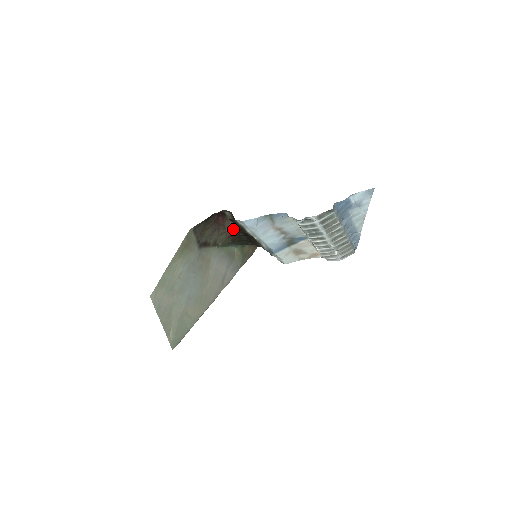
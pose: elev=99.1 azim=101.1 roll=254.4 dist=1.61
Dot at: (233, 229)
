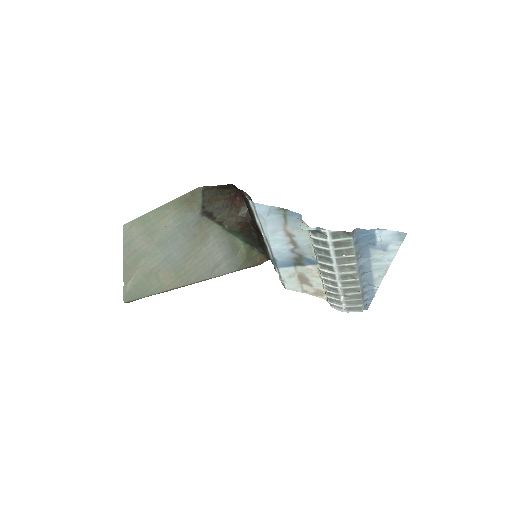
Dot at: (246, 217)
